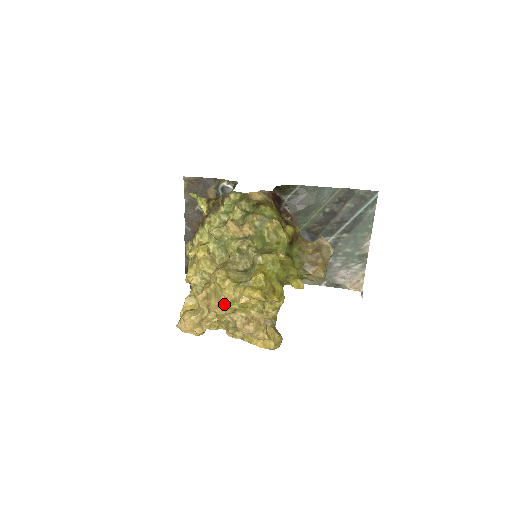
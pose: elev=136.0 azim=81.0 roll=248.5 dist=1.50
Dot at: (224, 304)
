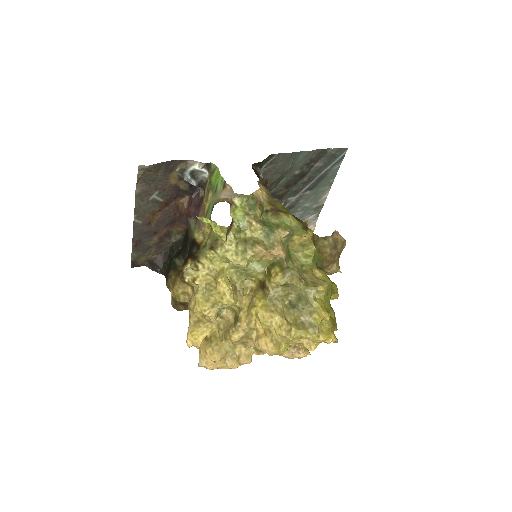
Dot at: (286, 350)
